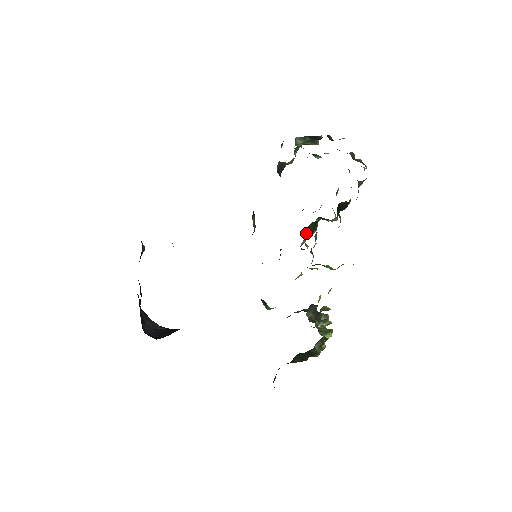
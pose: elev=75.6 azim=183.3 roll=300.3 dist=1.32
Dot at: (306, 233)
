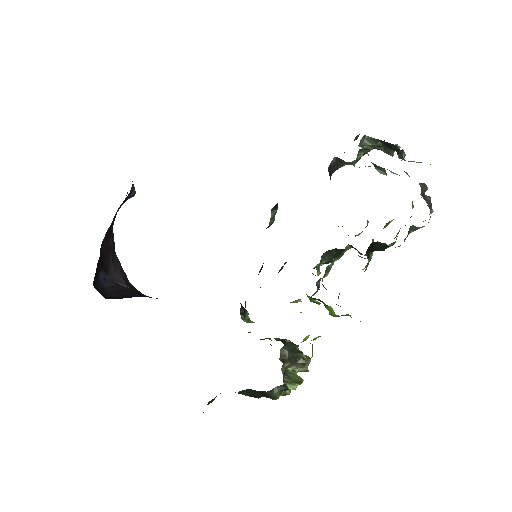
Dot at: (323, 257)
